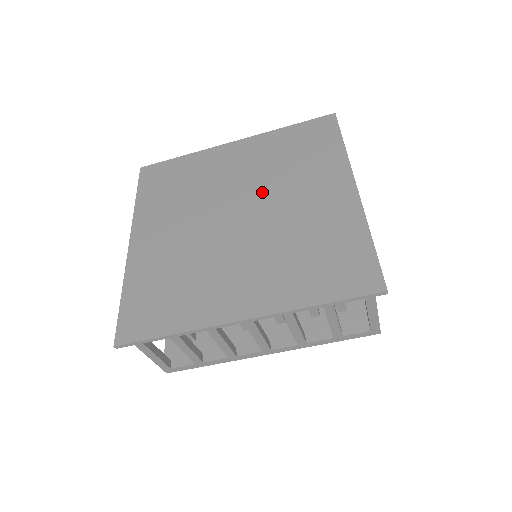
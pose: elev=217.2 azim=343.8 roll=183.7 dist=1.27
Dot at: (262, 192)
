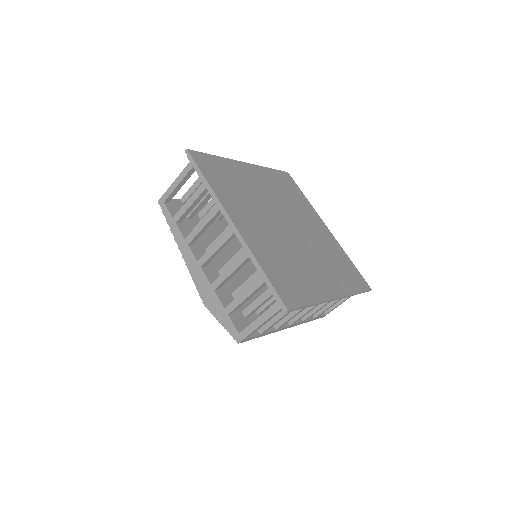
Dot at: (290, 213)
